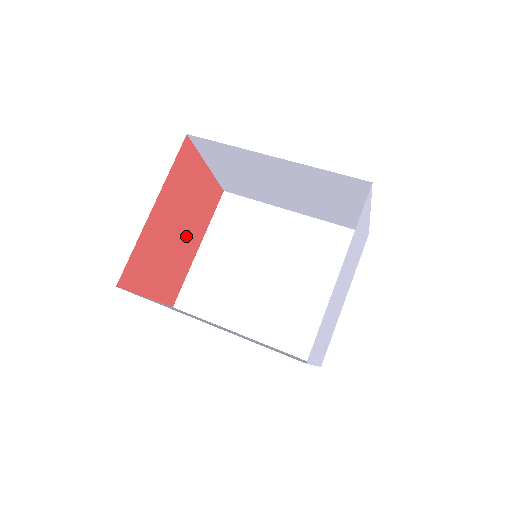
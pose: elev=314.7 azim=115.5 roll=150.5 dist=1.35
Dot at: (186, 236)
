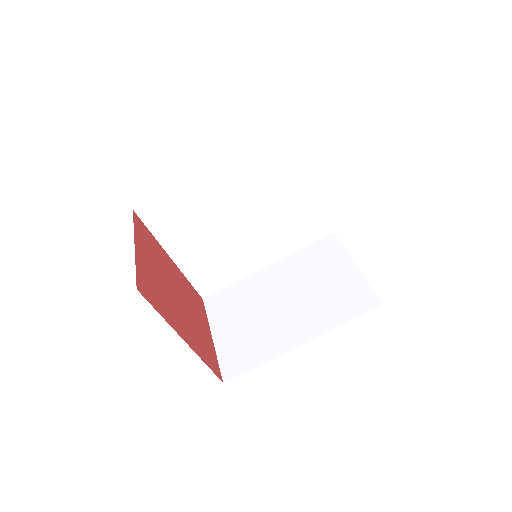
Dot at: (175, 282)
